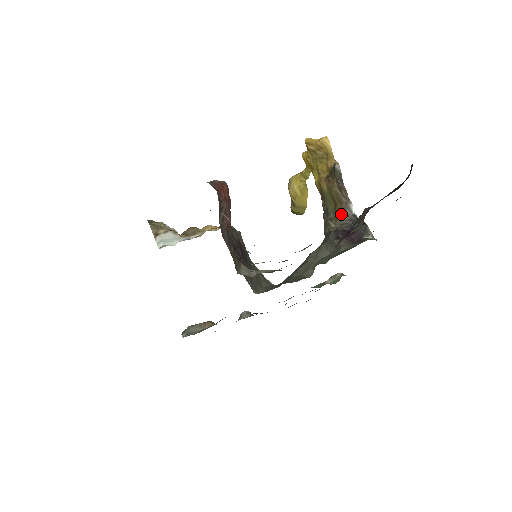
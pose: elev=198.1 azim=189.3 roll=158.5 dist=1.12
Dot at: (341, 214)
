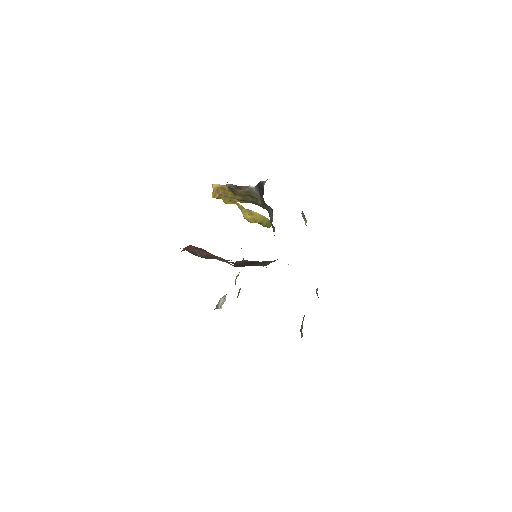
Dot at: (254, 195)
